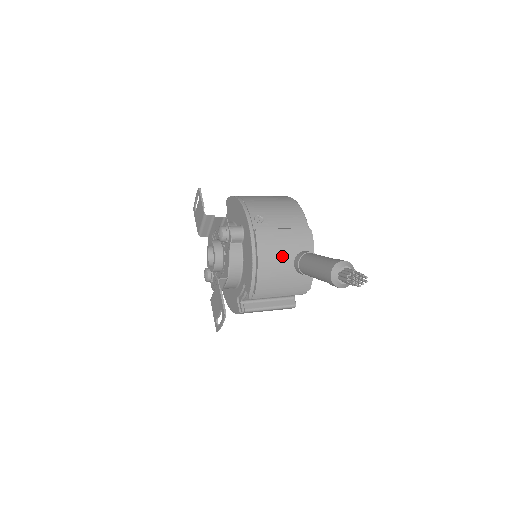
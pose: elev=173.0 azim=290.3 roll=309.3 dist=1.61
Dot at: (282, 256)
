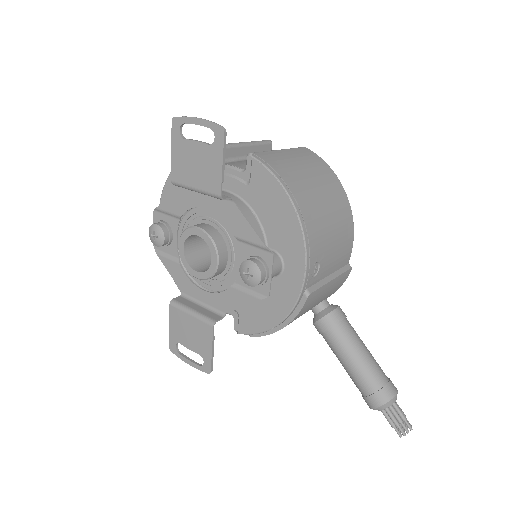
Dot at: occluded
